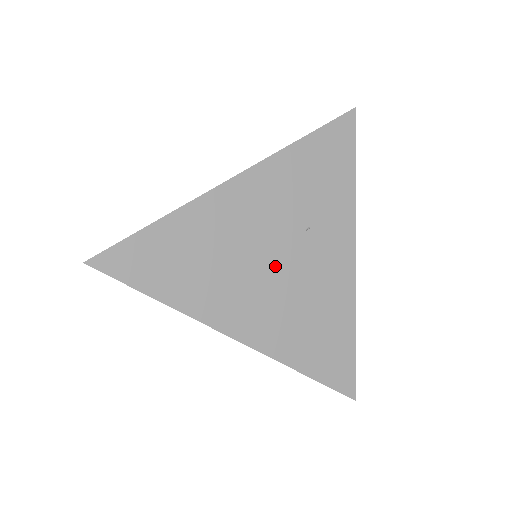
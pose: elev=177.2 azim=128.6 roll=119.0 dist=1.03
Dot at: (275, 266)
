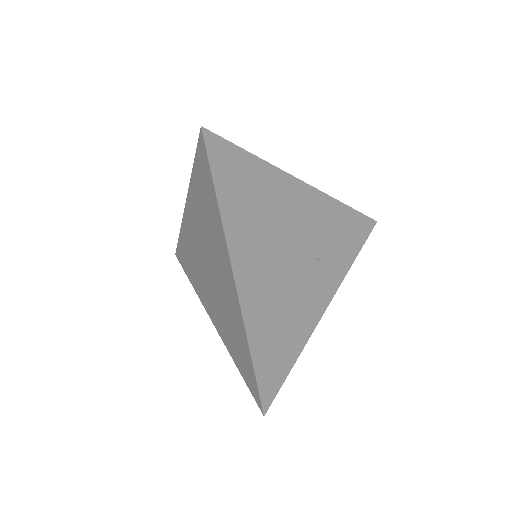
Dot at: (289, 260)
